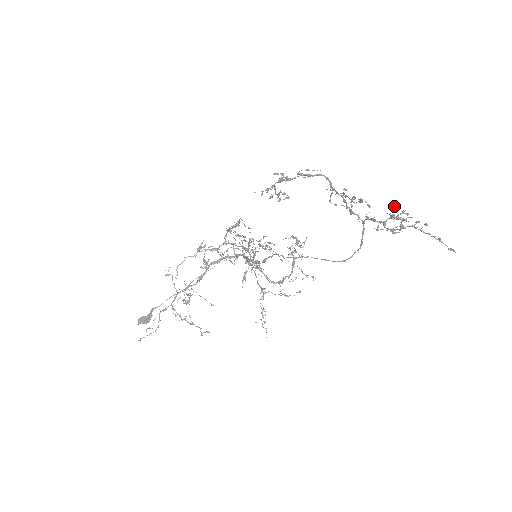
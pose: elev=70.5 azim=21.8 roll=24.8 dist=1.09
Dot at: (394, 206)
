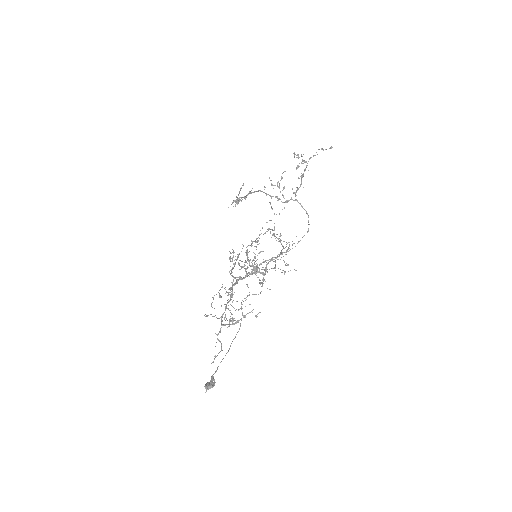
Dot at: (297, 167)
